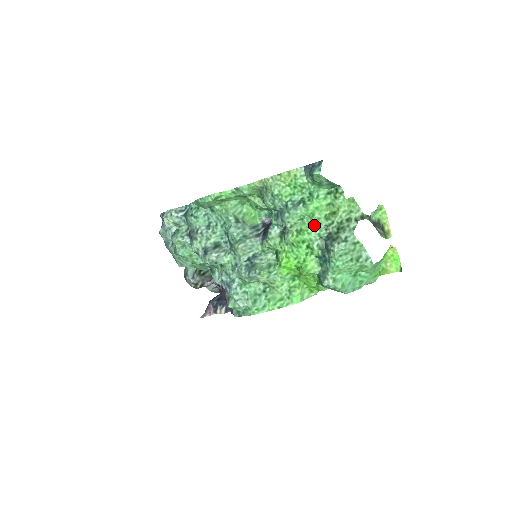
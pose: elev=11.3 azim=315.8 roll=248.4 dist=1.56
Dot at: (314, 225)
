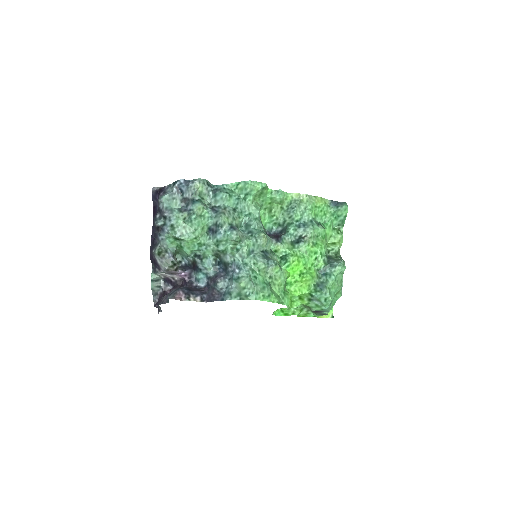
Dot at: (325, 244)
